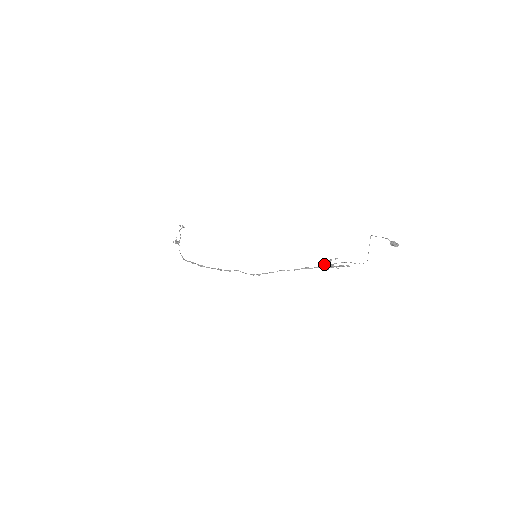
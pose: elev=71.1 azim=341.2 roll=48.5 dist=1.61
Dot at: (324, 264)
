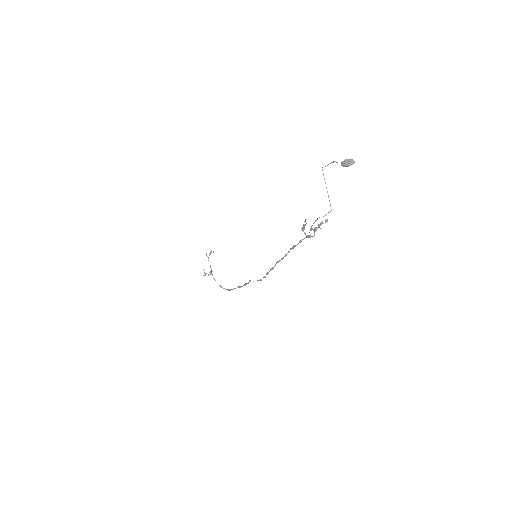
Dot at: (304, 233)
